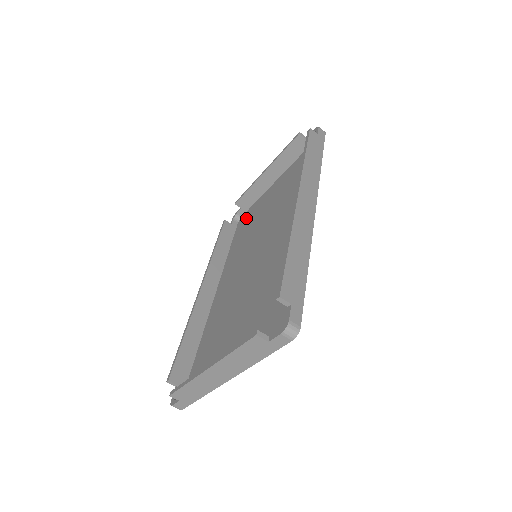
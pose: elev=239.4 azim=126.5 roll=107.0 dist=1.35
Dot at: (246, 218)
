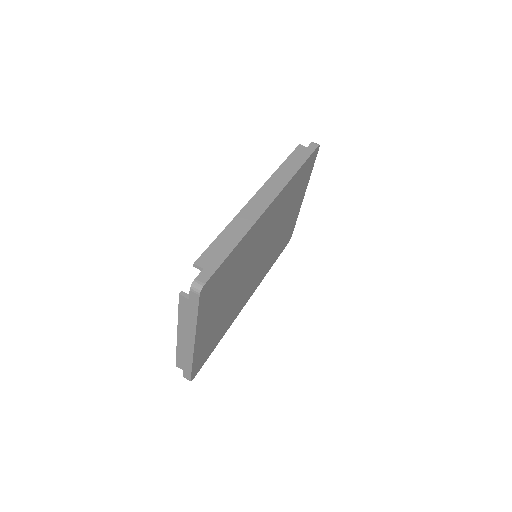
Dot at: occluded
